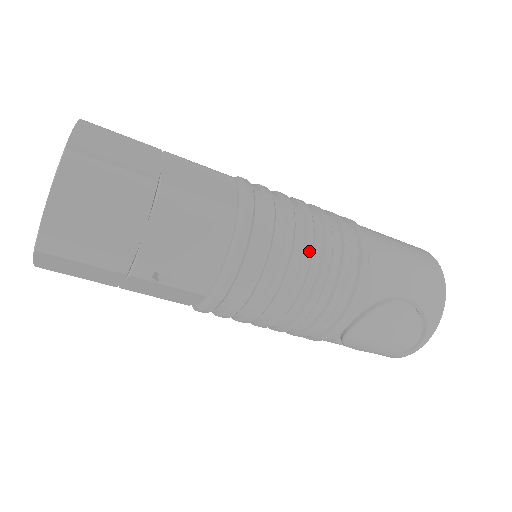
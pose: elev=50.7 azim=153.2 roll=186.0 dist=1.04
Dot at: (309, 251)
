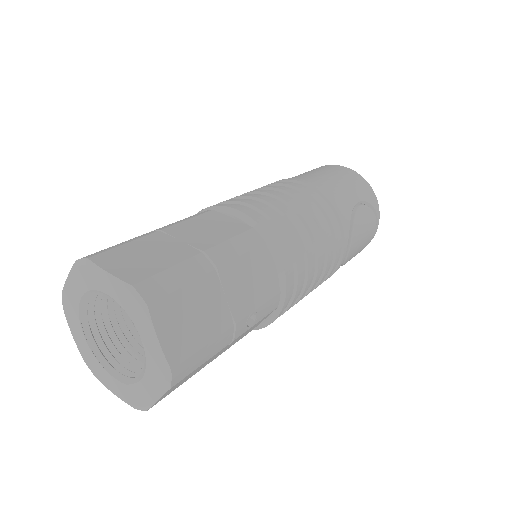
Dot at: (306, 219)
